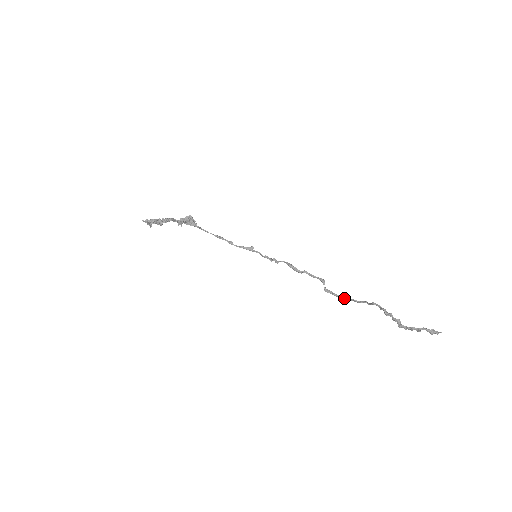
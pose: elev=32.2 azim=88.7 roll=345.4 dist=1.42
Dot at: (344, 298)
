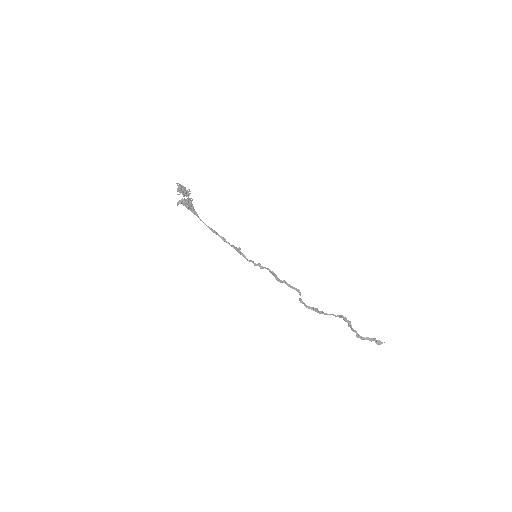
Dot at: (313, 310)
